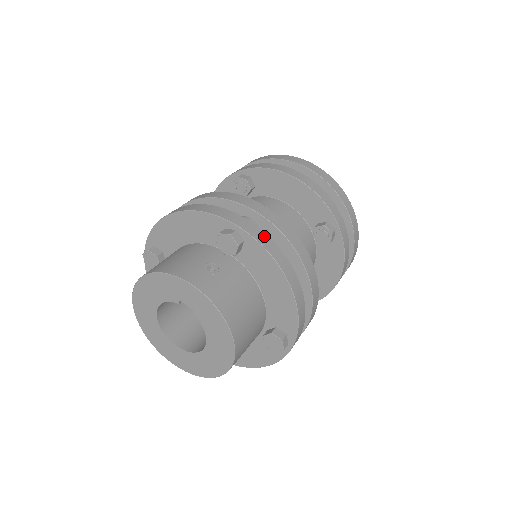
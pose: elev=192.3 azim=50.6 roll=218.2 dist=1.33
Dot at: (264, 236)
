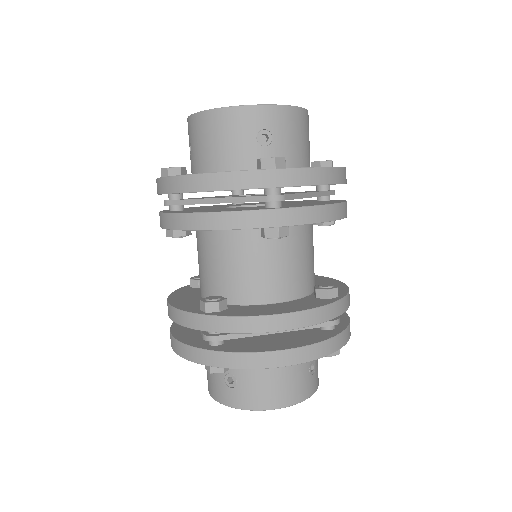
Dot at: occluded
